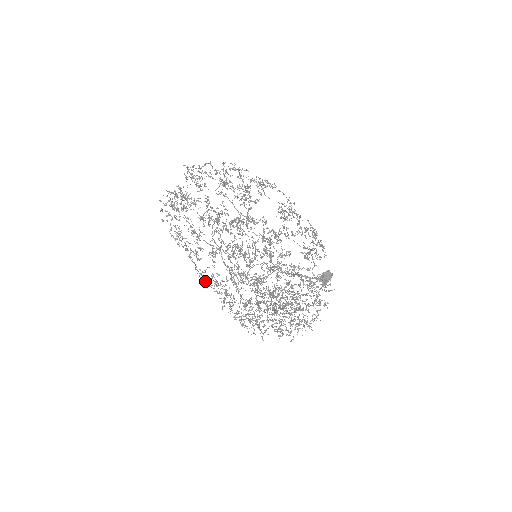
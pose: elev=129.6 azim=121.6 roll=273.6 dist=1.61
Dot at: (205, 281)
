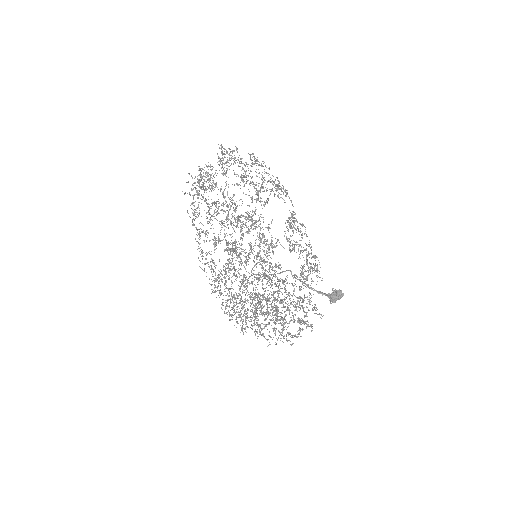
Dot at: (204, 263)
